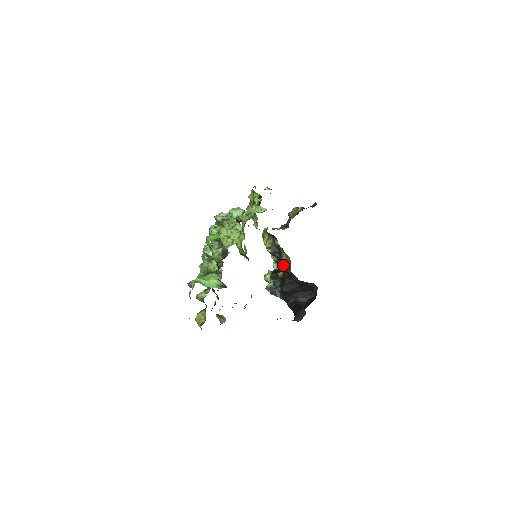
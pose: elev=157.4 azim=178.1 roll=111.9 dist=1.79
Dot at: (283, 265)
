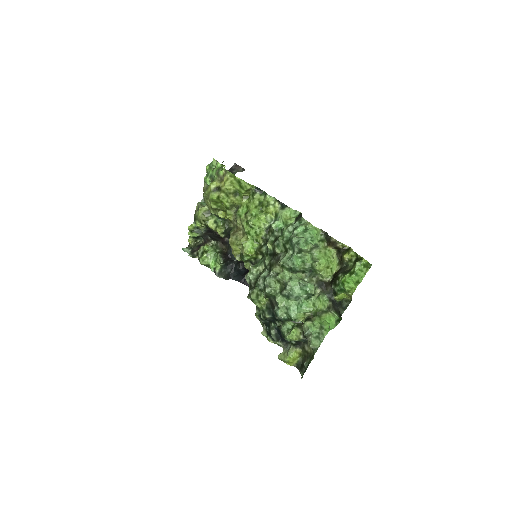
Dot at: occluded
